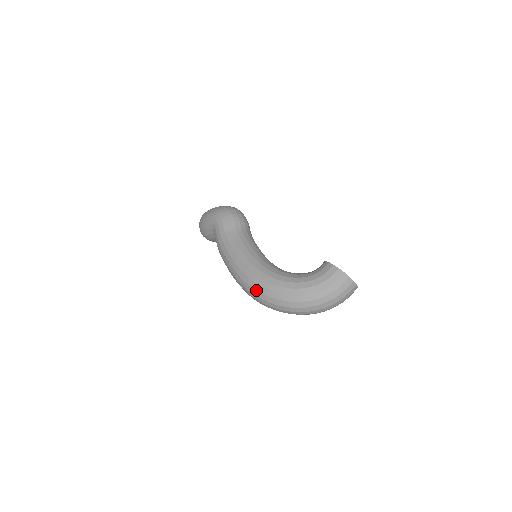
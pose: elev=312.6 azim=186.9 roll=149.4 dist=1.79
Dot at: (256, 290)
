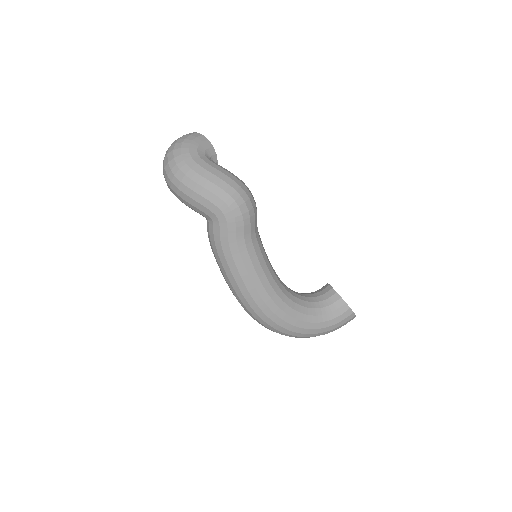
Dot at: (266, 322)
